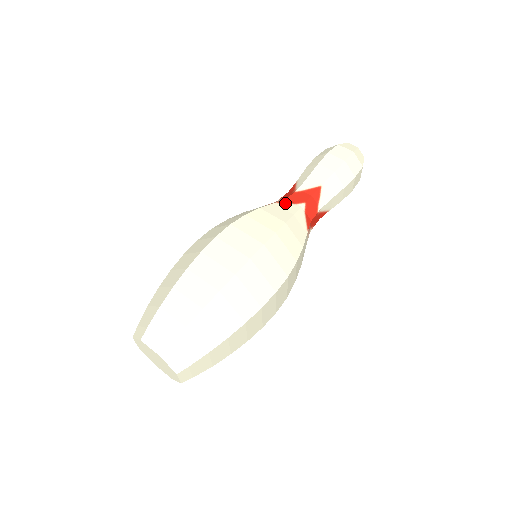
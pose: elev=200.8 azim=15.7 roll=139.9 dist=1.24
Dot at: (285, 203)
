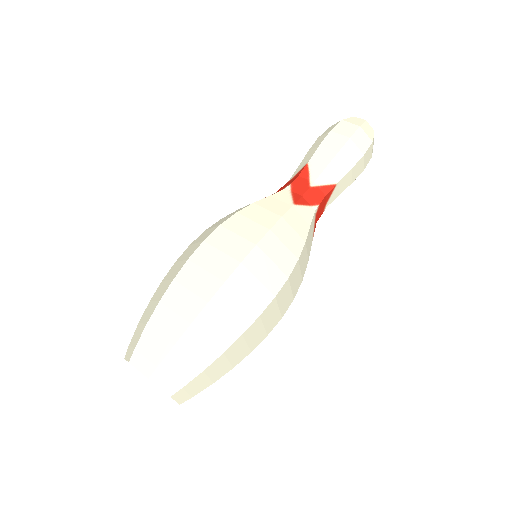
Dot at: occluded
